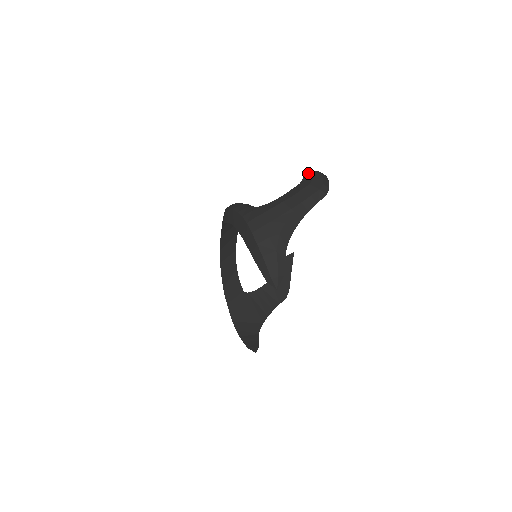
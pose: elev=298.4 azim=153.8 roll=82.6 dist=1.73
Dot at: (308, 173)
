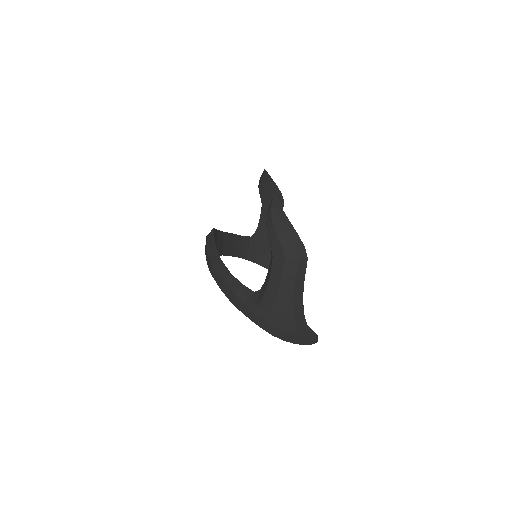
Dot at: (268, 229)
